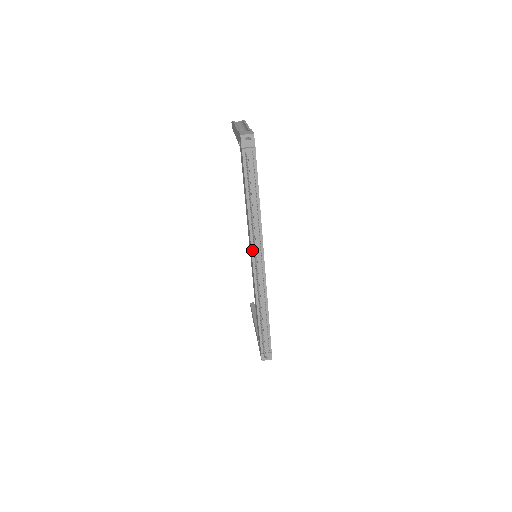
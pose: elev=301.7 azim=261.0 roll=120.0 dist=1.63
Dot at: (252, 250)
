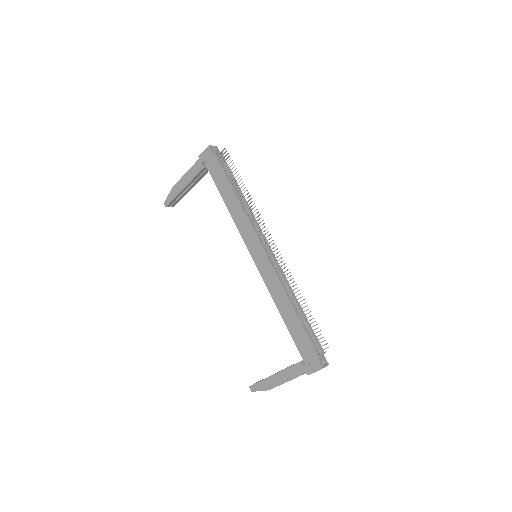
Dot at: (256, 235)
